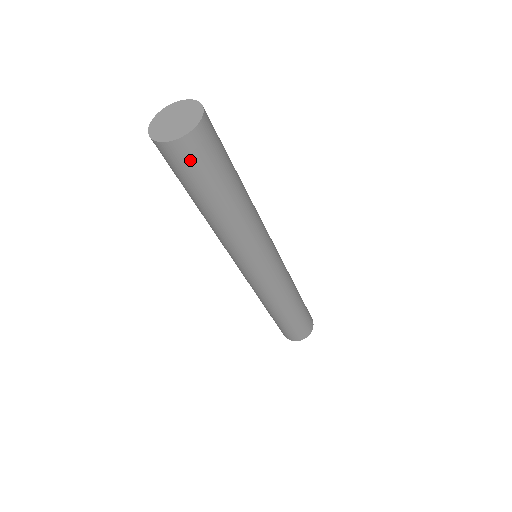
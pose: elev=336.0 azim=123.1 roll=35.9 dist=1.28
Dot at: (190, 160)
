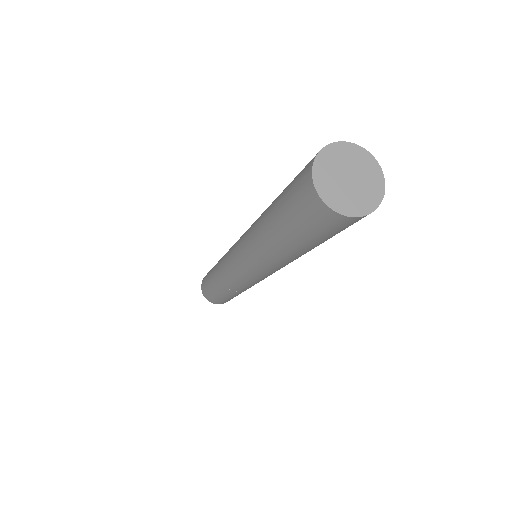
Dot at: occluded
